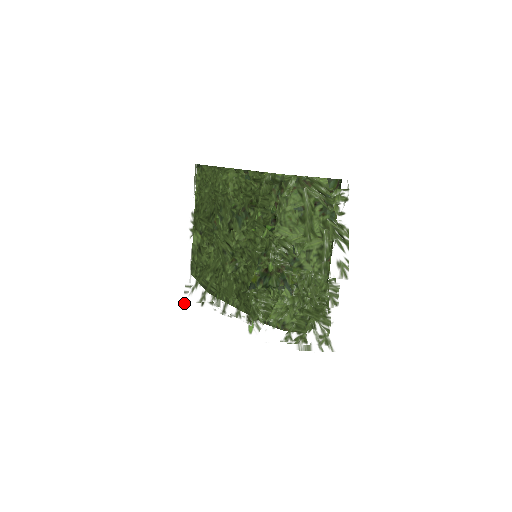
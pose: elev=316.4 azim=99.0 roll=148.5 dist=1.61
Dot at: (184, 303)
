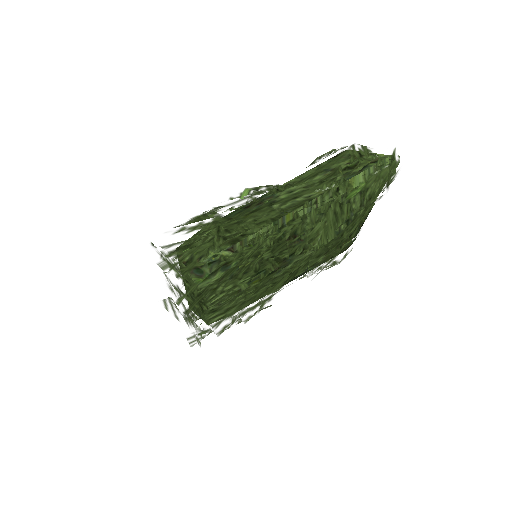
Dot at: occluded
